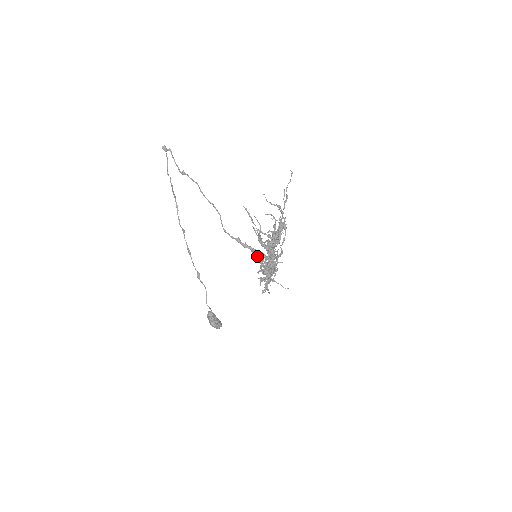
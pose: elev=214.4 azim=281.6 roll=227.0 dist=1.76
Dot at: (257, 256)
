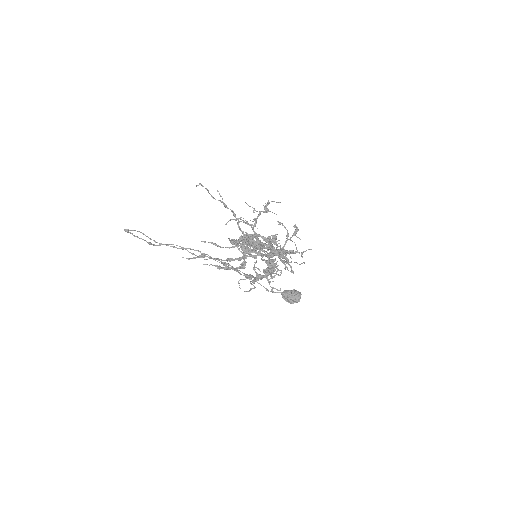
Dot at: (260, 251)
